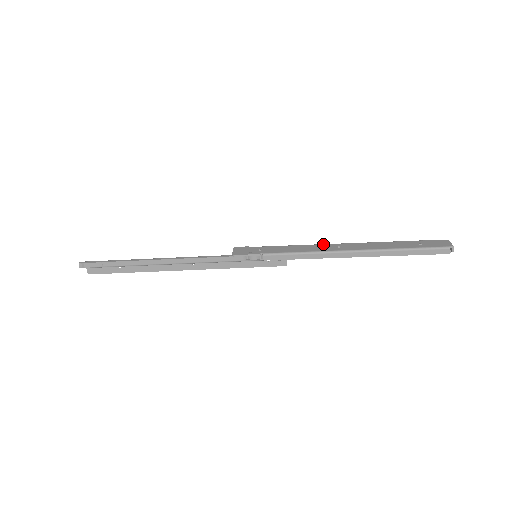
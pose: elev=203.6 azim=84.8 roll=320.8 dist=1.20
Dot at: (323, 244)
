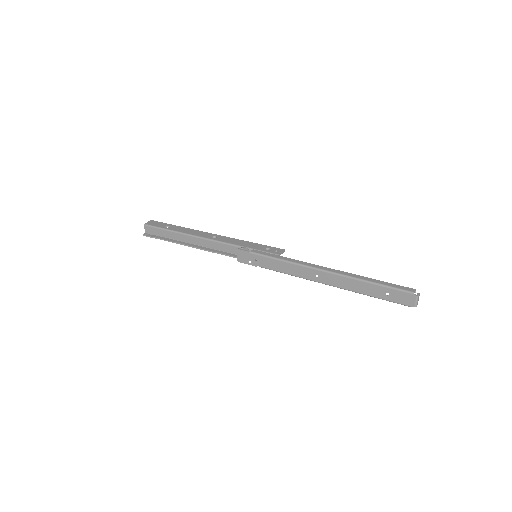
Dot at: (305, 268)
